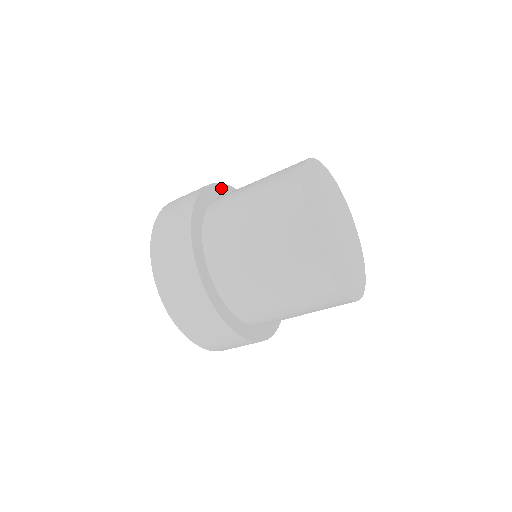
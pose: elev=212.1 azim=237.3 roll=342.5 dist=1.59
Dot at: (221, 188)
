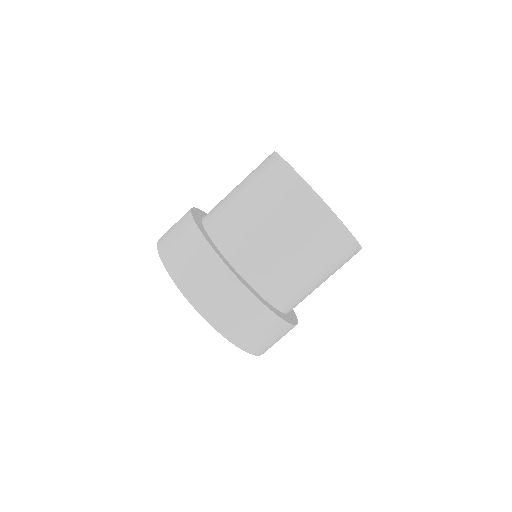
Dot at: occluded
